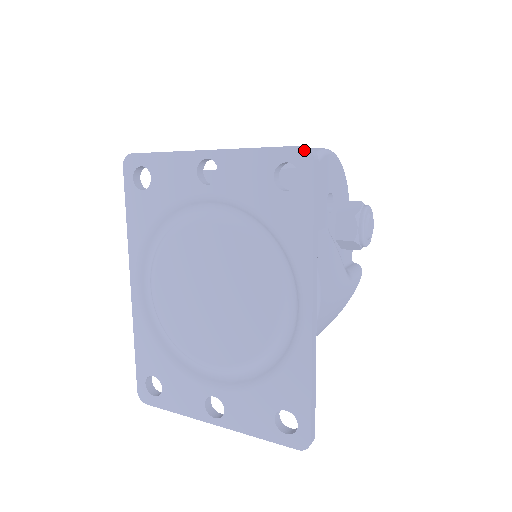
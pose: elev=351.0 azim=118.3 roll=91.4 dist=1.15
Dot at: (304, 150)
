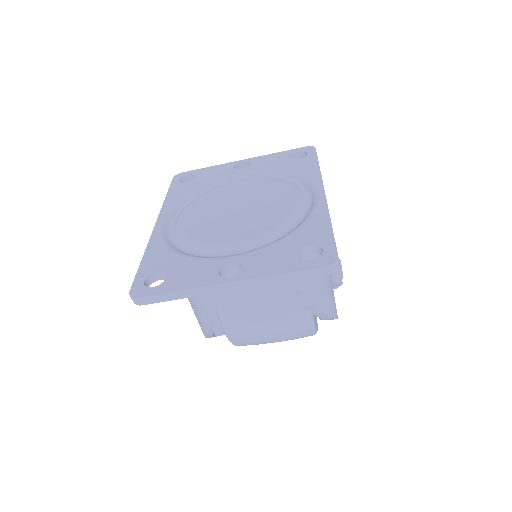
Dot at: (309, 147)
